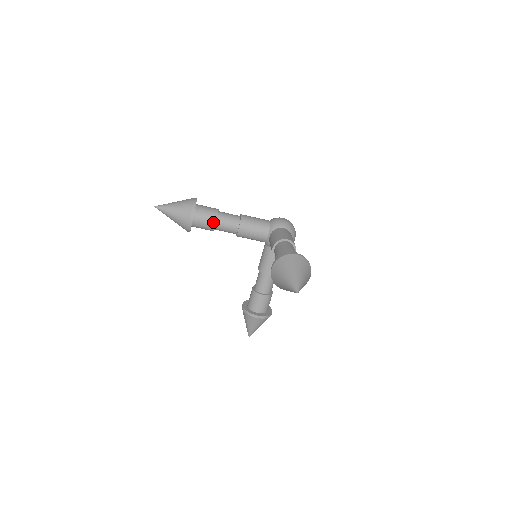
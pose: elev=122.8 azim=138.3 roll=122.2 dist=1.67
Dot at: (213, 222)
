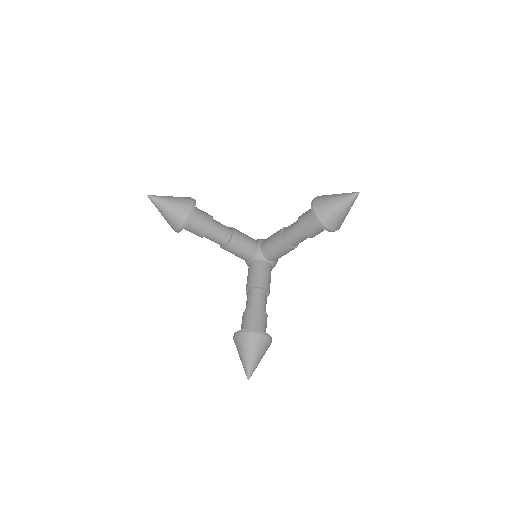
Dot at: (210, 219)
